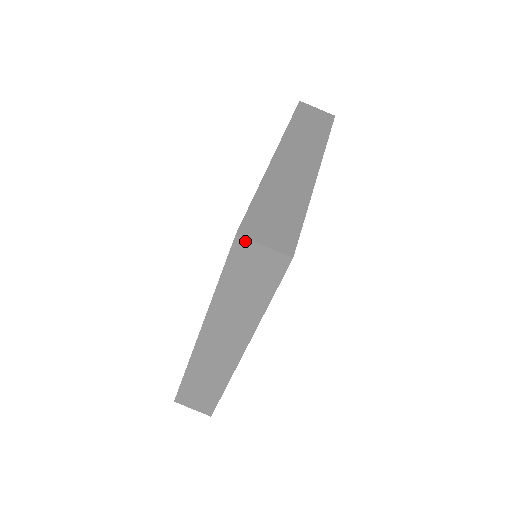
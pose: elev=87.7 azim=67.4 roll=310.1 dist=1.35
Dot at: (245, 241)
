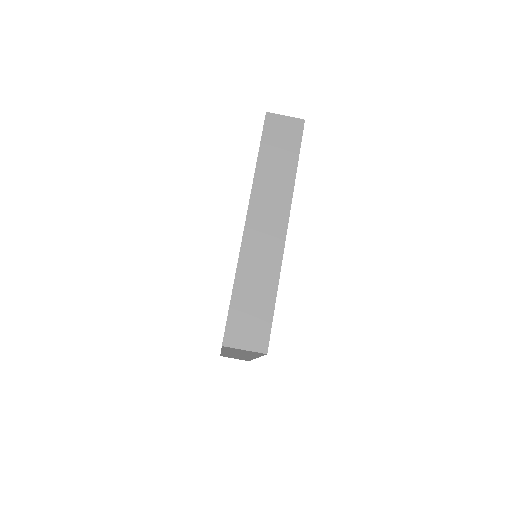
Dot at: occluded
